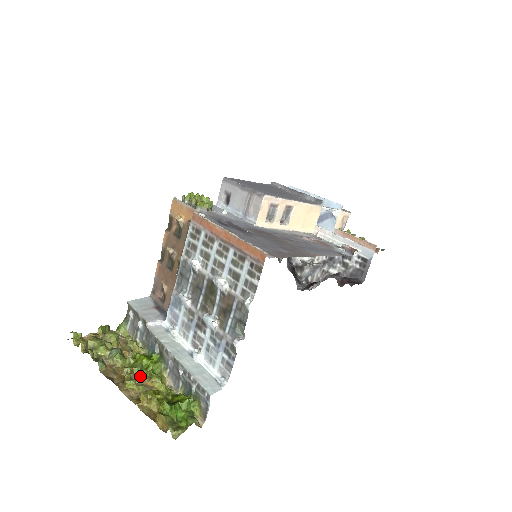
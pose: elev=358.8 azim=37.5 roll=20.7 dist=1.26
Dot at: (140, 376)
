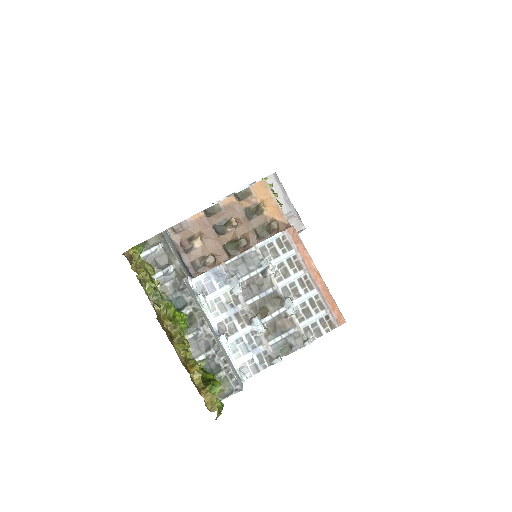
Dot at: occluded
